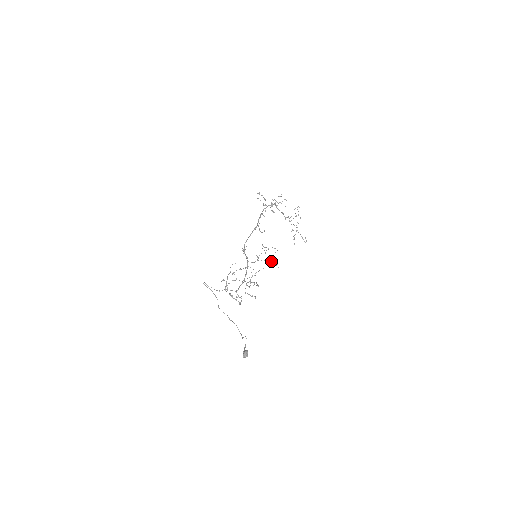
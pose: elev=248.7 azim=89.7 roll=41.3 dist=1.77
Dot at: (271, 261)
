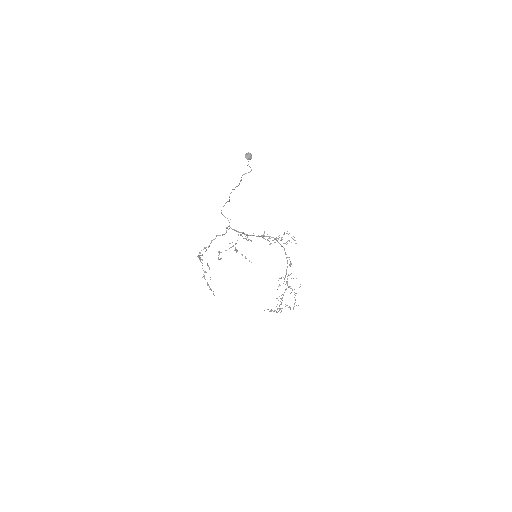
Dot at: occluded
